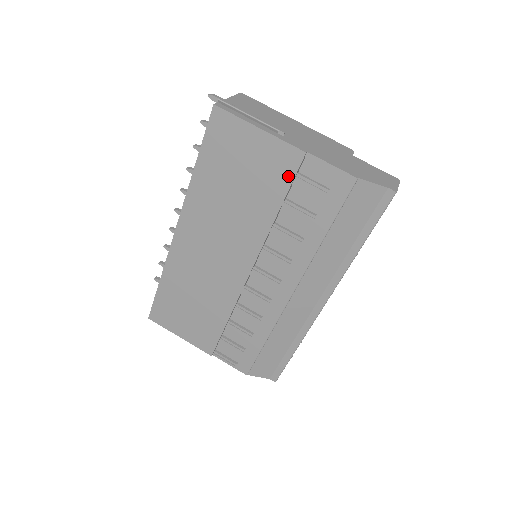
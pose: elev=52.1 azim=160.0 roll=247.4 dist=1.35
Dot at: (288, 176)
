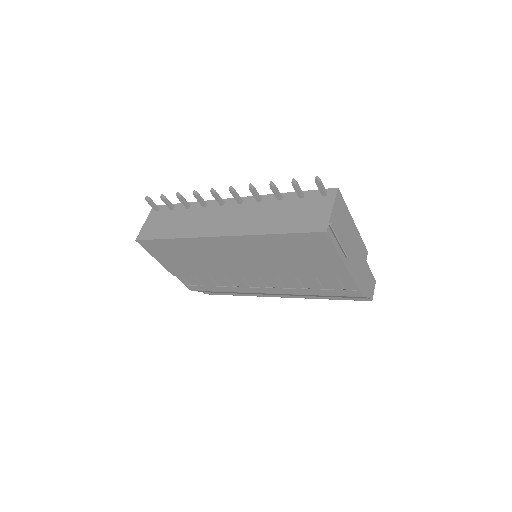
Dot at: (329, 275)
